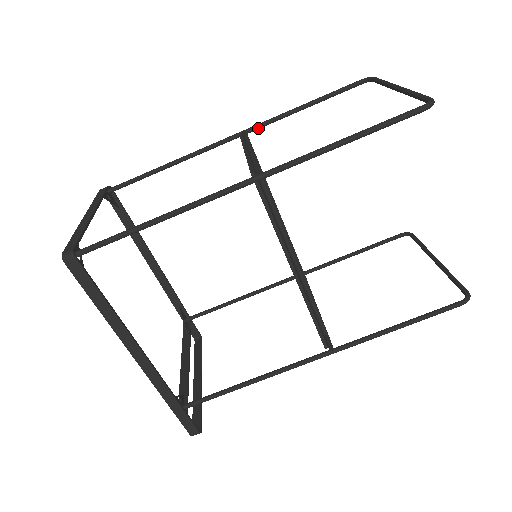
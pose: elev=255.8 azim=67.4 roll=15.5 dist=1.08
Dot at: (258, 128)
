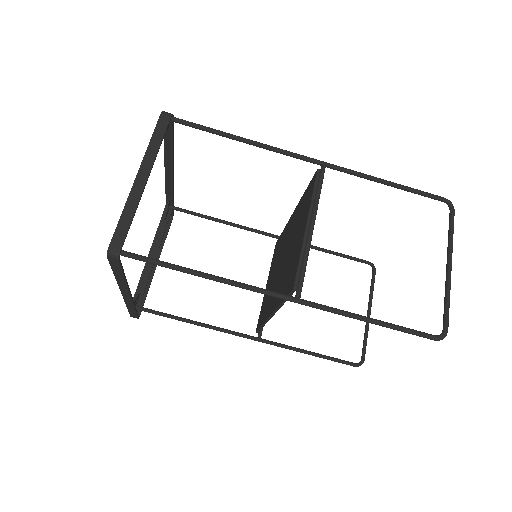
Dot at: (337, 170)
